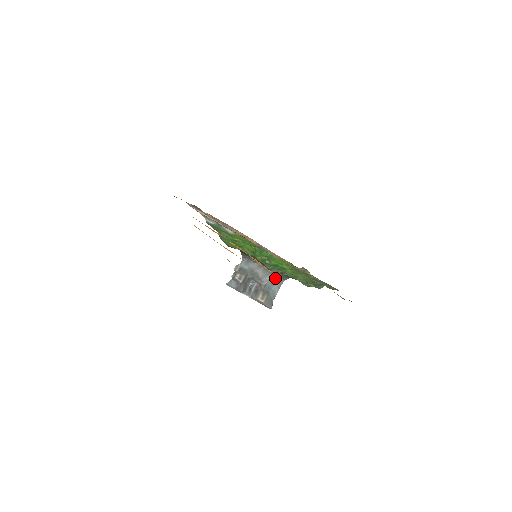
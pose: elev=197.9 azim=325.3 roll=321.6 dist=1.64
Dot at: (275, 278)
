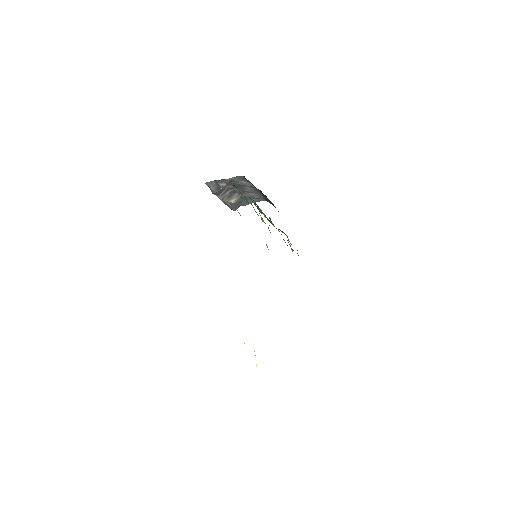
Dot at: (259, 197)
